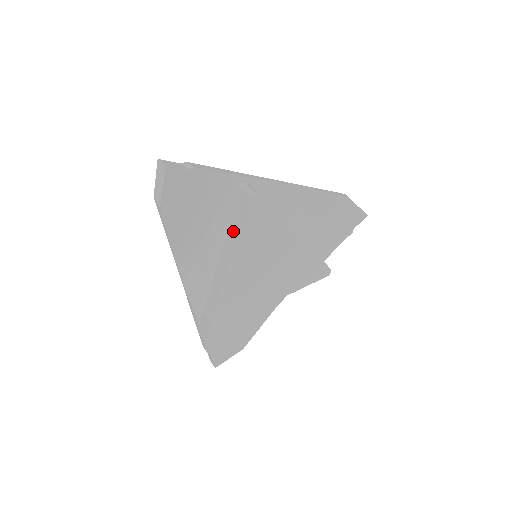
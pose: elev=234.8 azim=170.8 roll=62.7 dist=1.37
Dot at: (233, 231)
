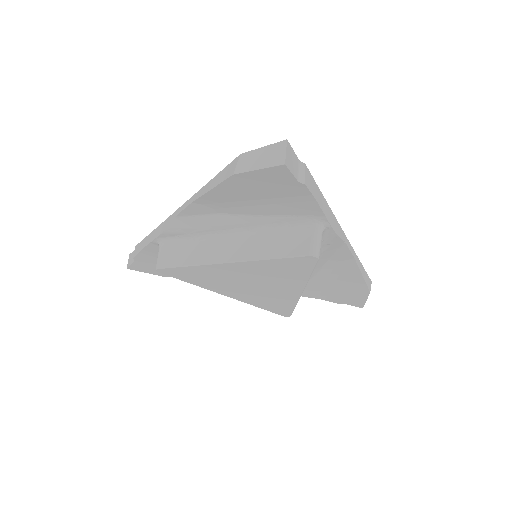
Dot at: (264, 245)
